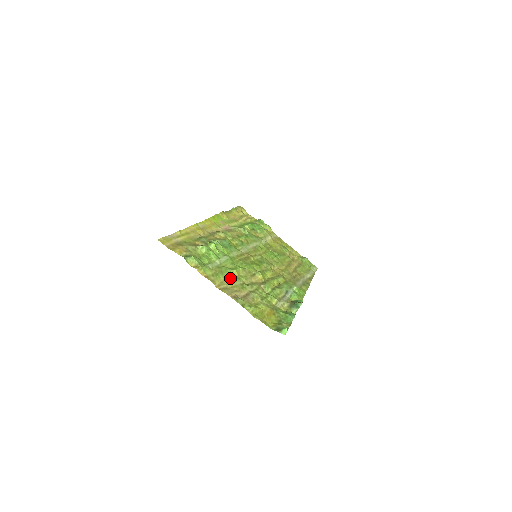
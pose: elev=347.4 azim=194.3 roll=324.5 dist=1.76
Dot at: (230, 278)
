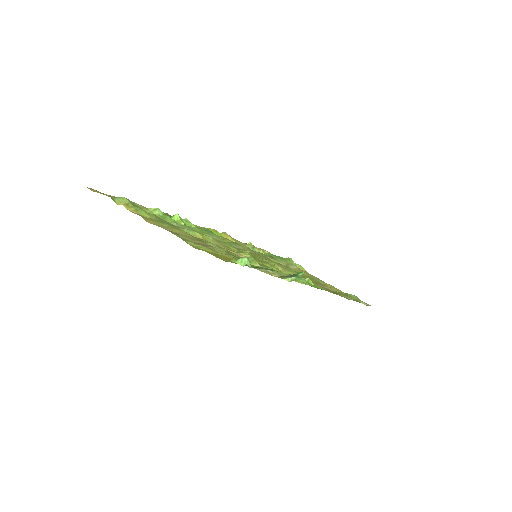
Dot at: (182, 231)
